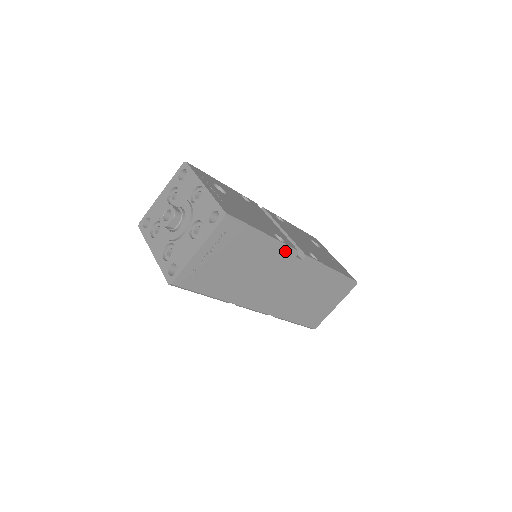
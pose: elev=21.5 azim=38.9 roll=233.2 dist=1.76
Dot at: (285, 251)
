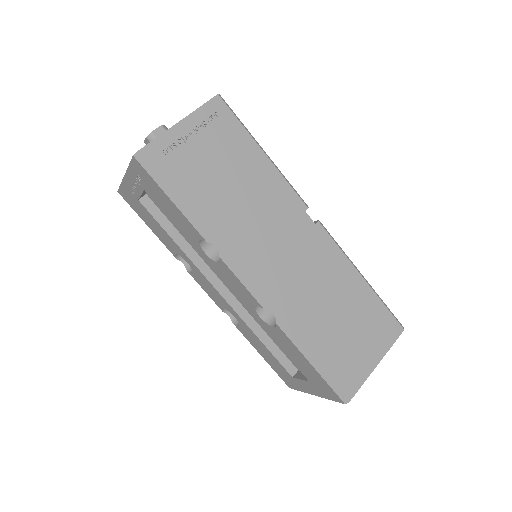
Dot at: (291, 193)
